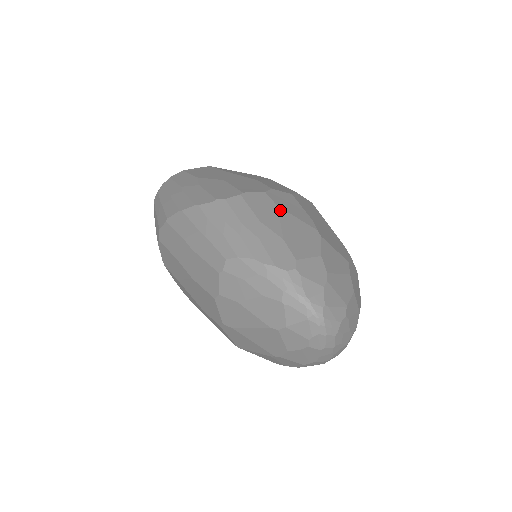
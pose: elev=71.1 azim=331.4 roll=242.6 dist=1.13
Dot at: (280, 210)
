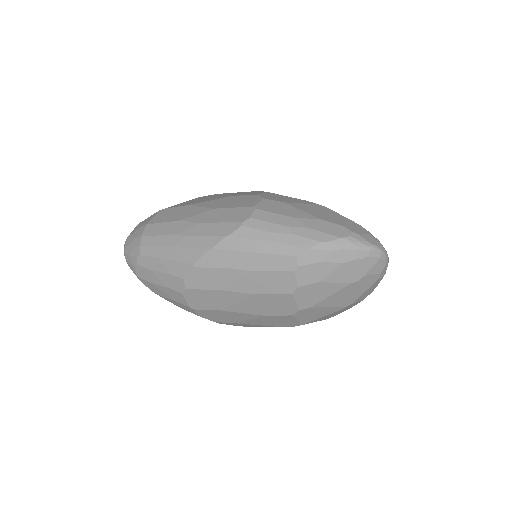
Dot at: (289, 204)
